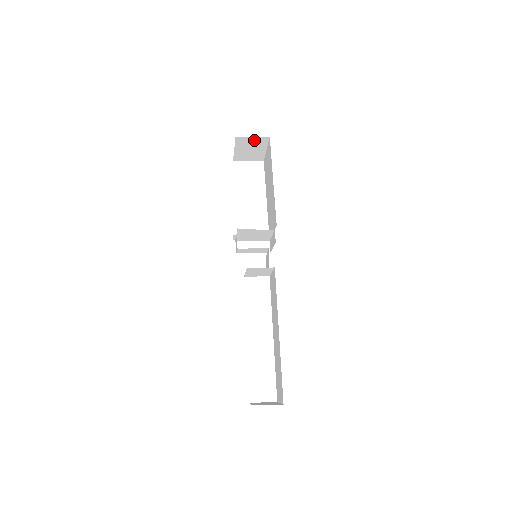
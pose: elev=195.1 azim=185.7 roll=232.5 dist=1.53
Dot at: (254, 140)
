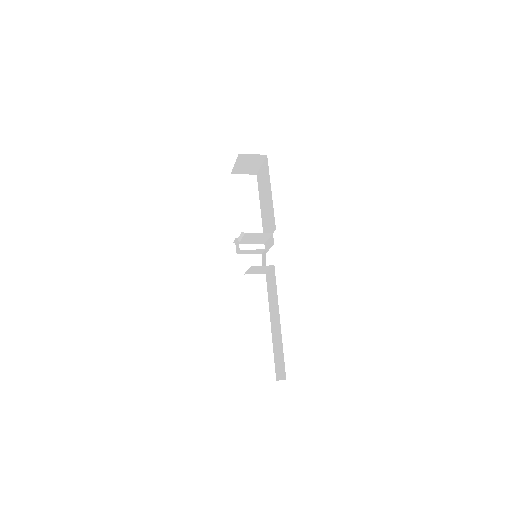
Dot at: (253, 157)
